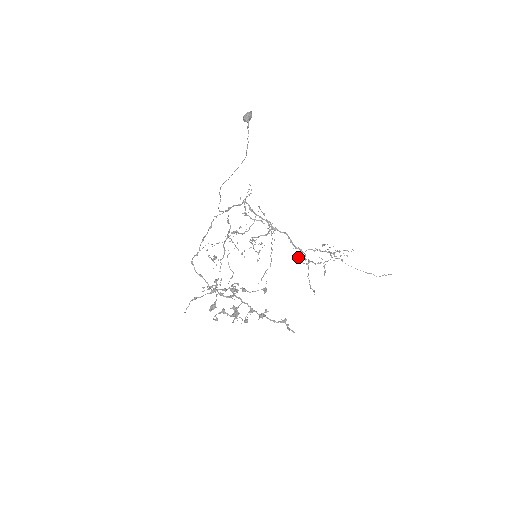
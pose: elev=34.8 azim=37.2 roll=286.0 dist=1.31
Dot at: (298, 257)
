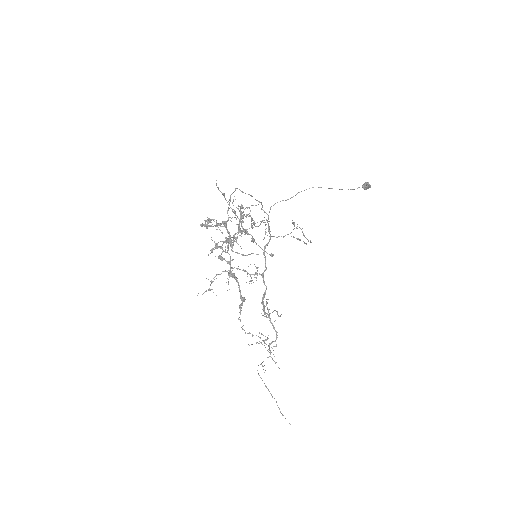
Dot at: (267, 303)
